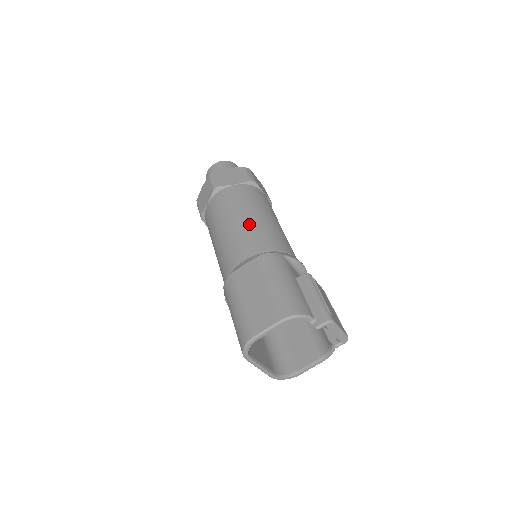
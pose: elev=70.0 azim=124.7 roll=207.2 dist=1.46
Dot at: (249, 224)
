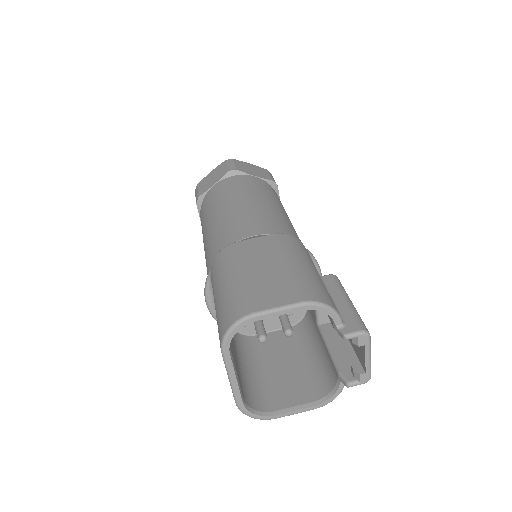
Dot at: (267, 209)
